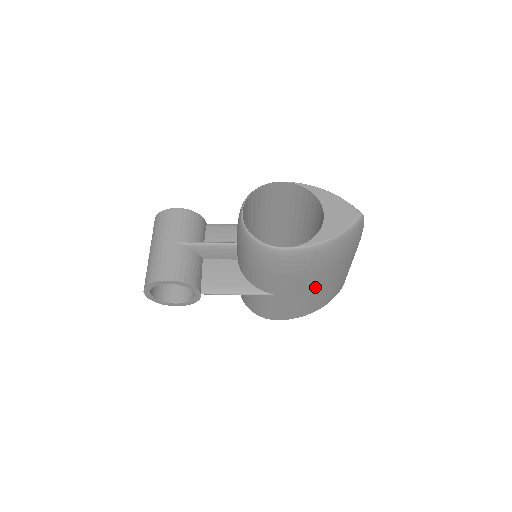
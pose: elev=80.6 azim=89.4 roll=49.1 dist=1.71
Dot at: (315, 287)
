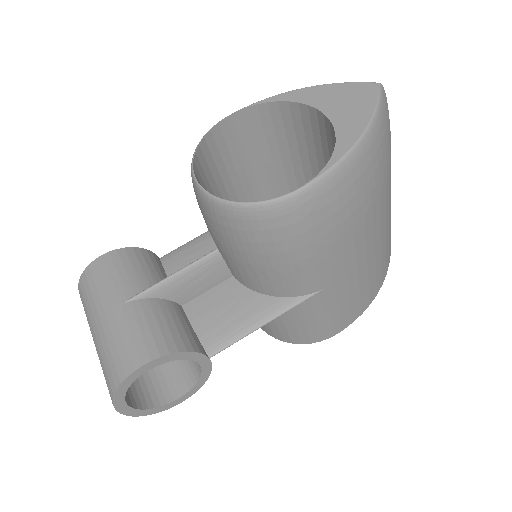
Dot at: (369, 245)
